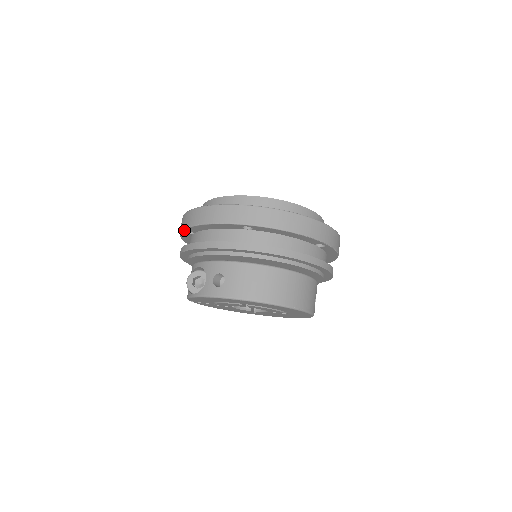
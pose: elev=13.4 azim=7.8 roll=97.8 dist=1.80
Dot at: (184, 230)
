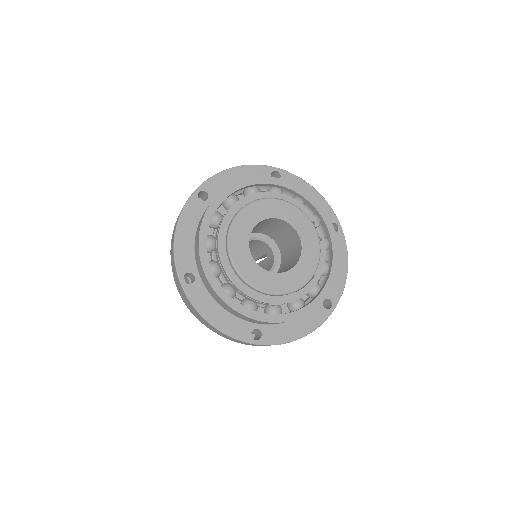
Dot at: occluded
